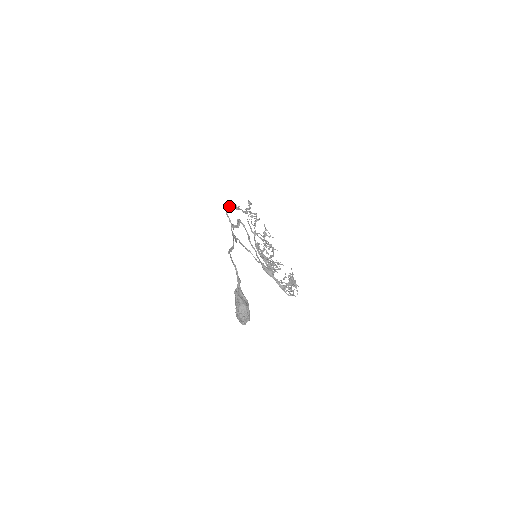
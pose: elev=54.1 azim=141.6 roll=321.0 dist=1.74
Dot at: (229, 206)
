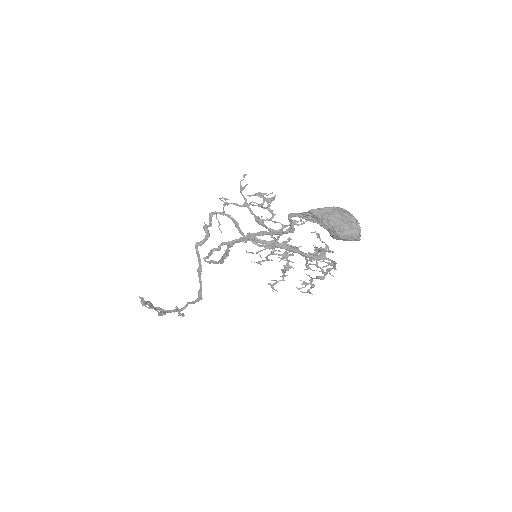
Dot at: (144, 301)
